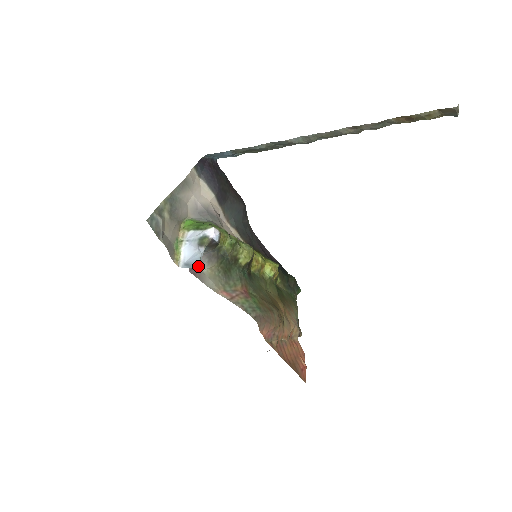
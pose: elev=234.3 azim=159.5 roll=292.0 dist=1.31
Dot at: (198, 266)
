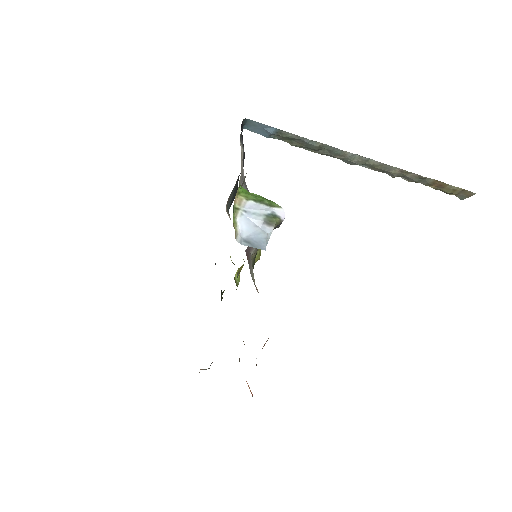
Dot at: (265, 248)
